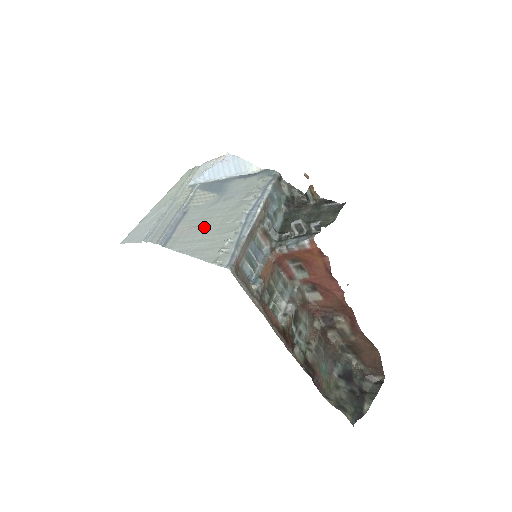
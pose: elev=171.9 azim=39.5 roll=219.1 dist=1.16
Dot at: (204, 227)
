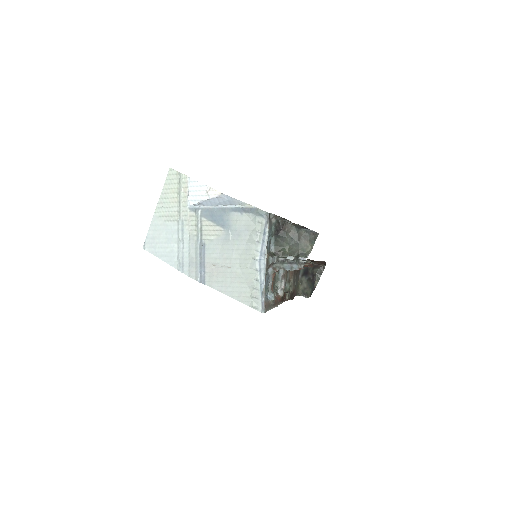
Dot at: (229, 269)
